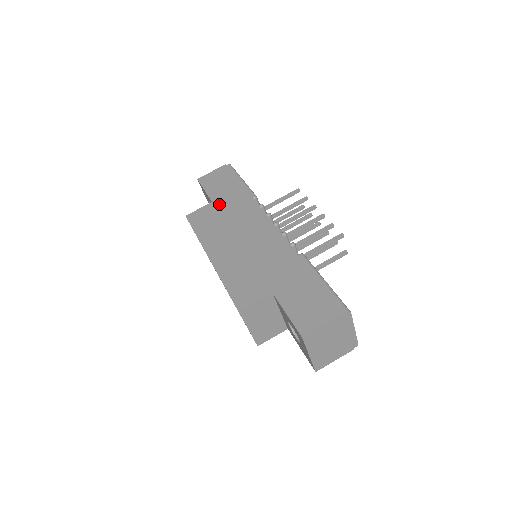
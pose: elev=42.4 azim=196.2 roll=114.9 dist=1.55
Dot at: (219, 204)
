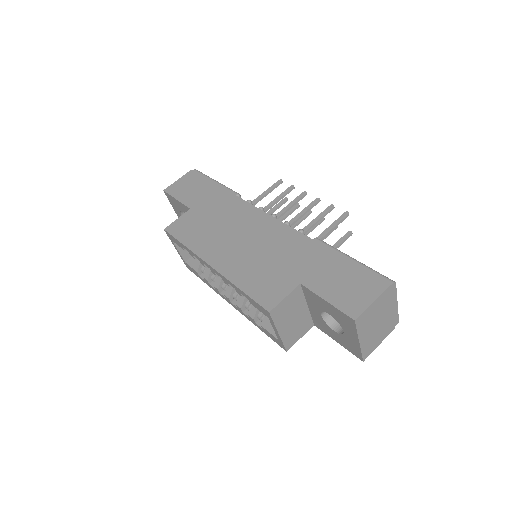
Dot at: (200, 209)
